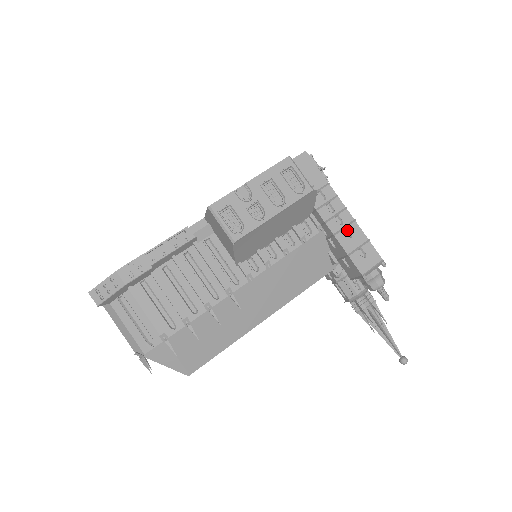
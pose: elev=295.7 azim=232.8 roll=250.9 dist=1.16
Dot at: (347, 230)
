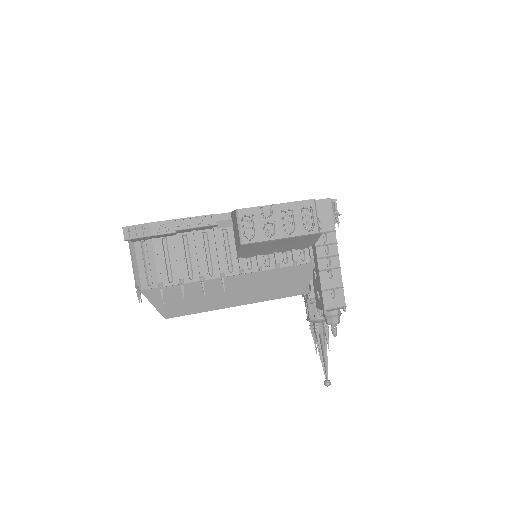
Dot at: (331, 272)
